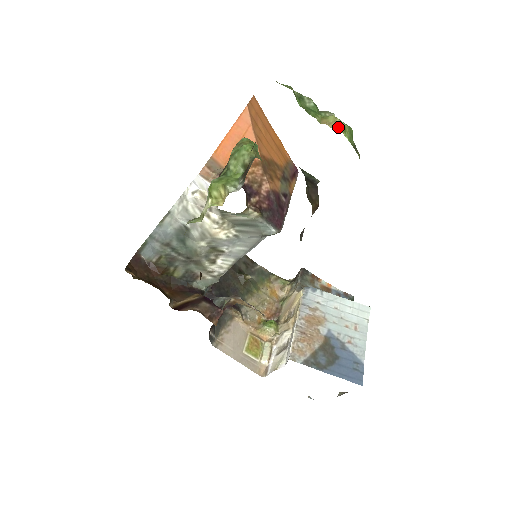
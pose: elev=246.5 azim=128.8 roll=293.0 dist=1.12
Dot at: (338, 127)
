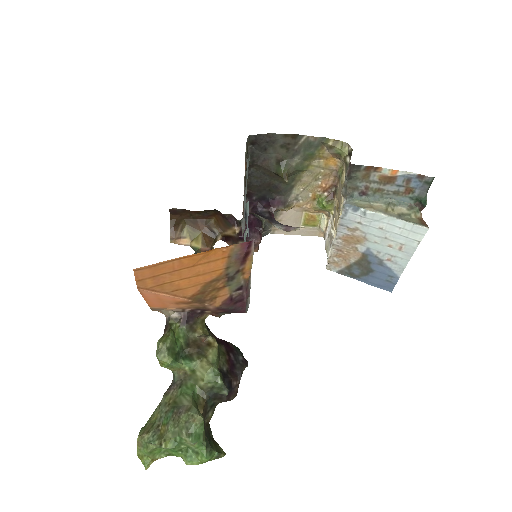
Dot at: (195, 463)
